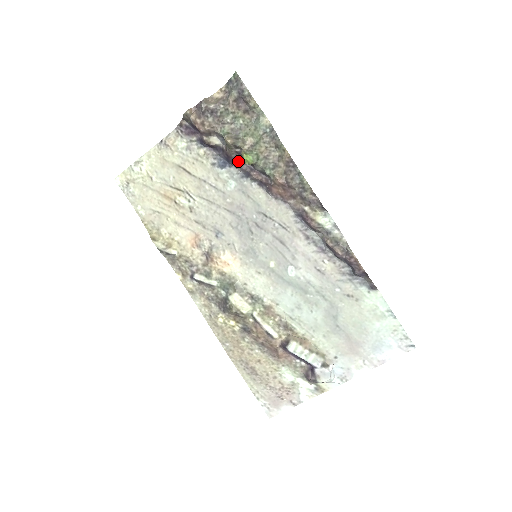
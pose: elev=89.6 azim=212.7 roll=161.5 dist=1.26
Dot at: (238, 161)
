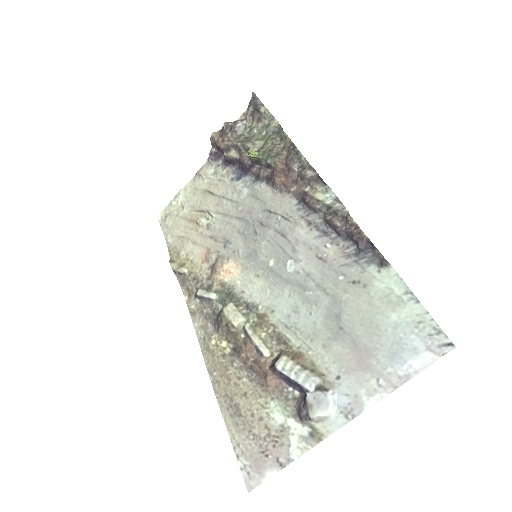
Dot at: (250, 166)
